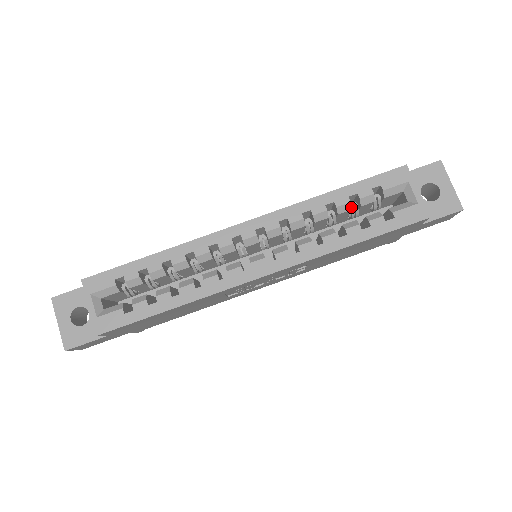
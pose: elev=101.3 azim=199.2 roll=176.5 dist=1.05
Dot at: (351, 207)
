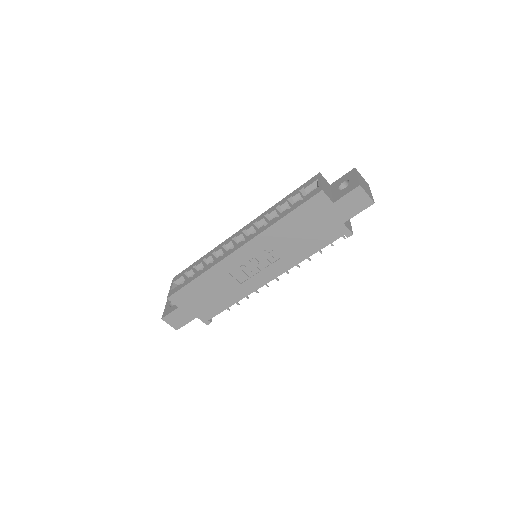
Dot at: (289, 204)
